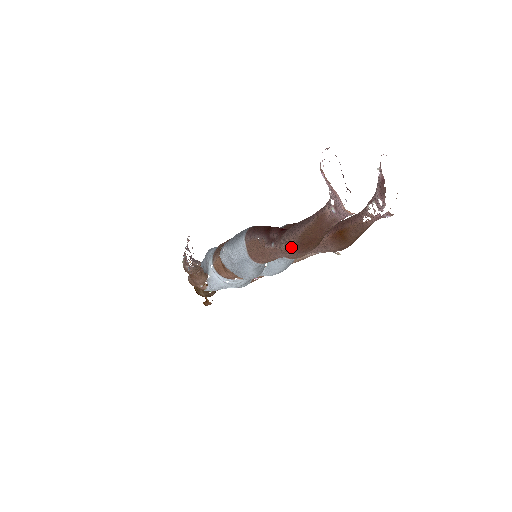
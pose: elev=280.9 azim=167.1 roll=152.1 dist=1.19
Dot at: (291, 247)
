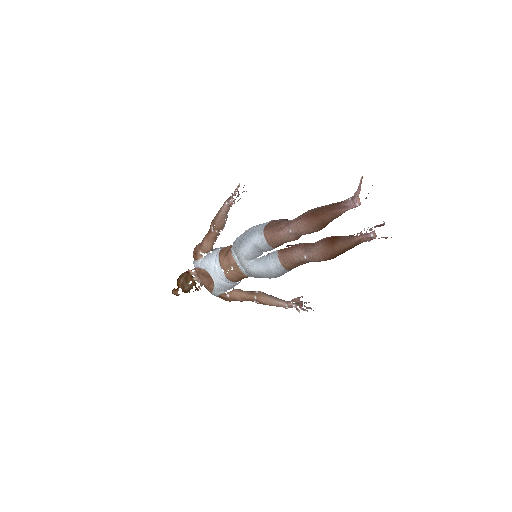
Dot at: (304, 215)
